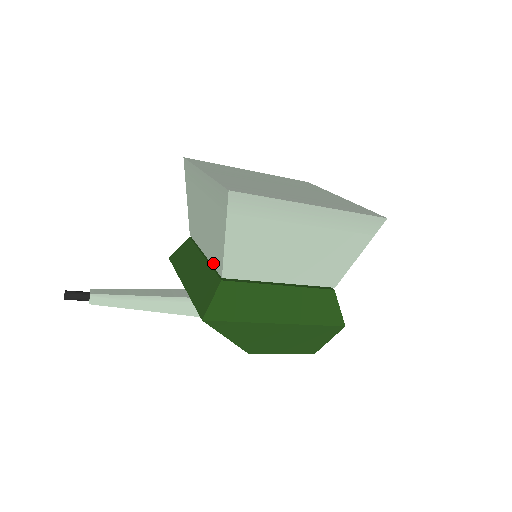
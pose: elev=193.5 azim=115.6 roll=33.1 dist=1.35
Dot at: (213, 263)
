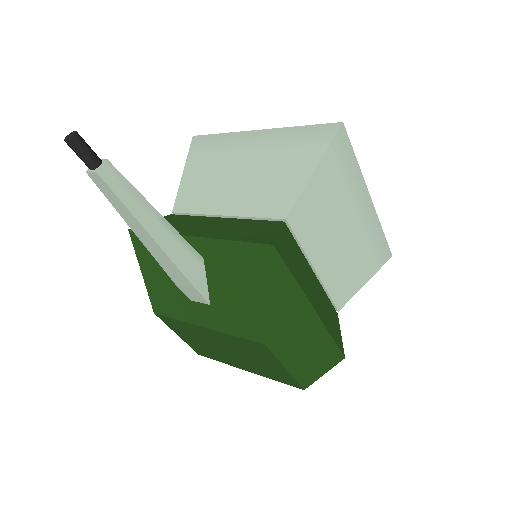
Dot at: (258, 213)
